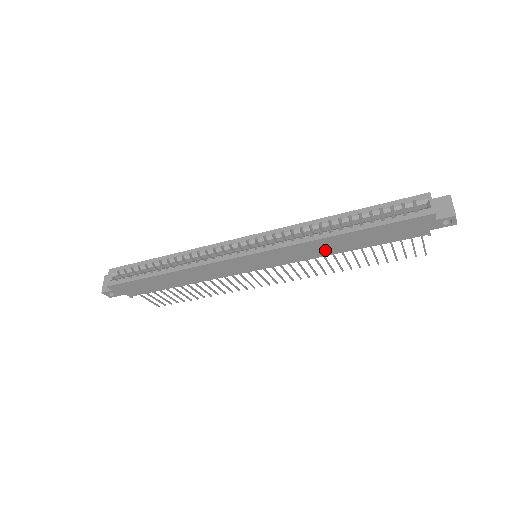
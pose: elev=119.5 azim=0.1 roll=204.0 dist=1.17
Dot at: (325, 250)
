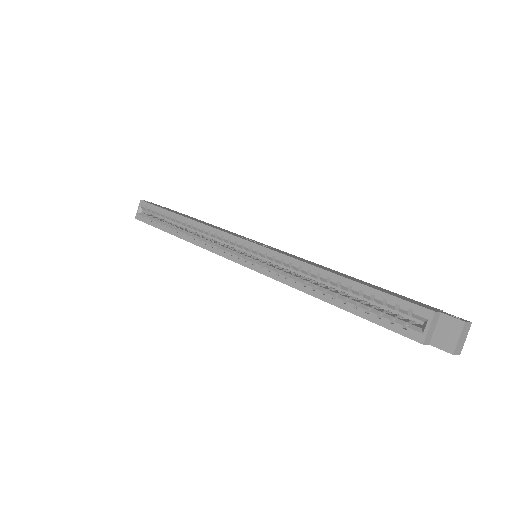
Dot at: occluded
